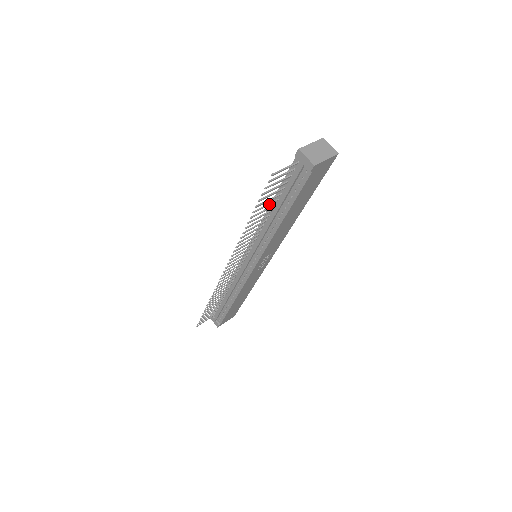
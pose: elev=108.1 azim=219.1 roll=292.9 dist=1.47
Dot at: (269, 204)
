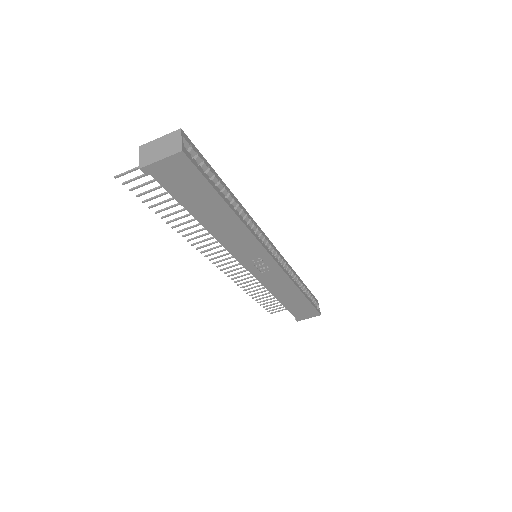
Dot at: (177, 204)
